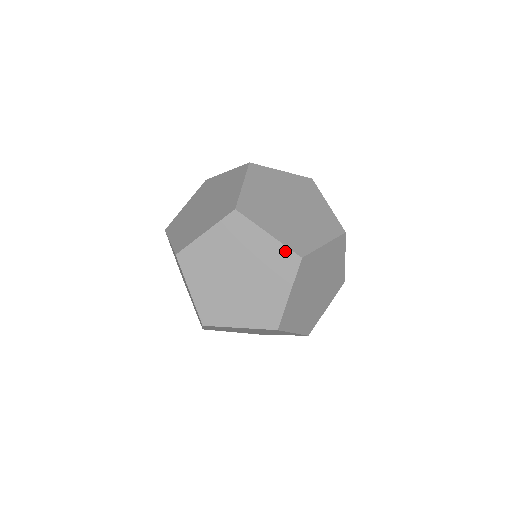
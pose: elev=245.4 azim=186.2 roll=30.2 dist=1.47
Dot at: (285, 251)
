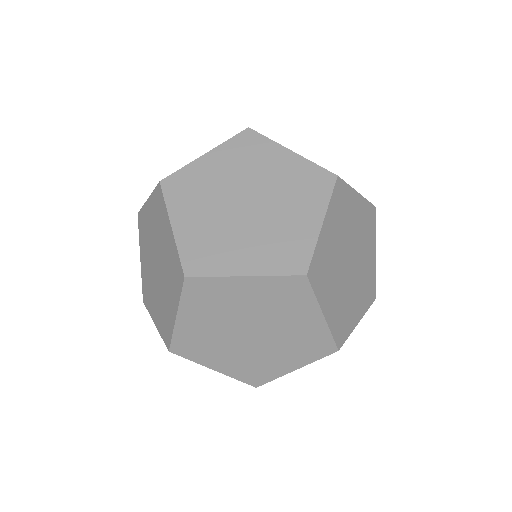
Dot at: (177, 258)
